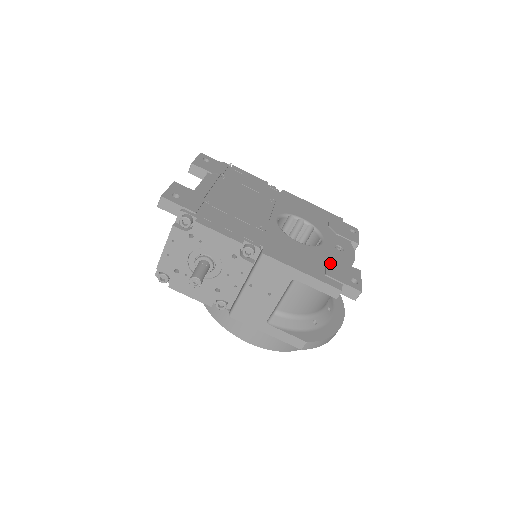
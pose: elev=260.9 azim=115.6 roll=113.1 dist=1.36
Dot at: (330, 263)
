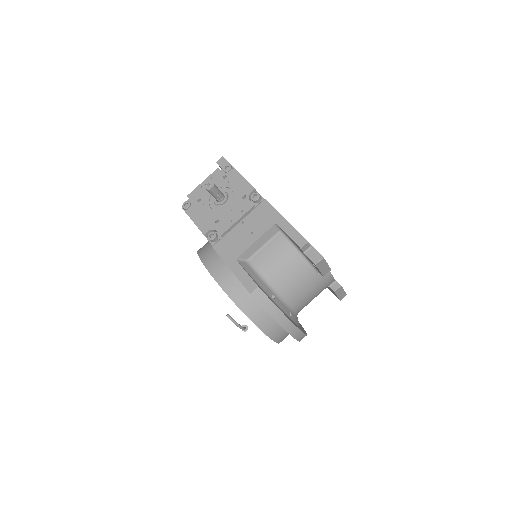
Dot at: occluded
